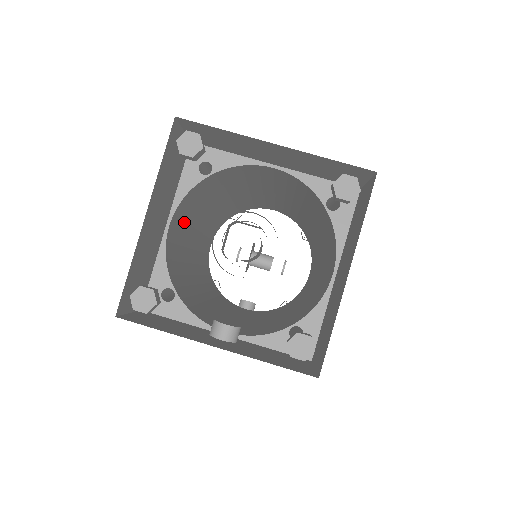
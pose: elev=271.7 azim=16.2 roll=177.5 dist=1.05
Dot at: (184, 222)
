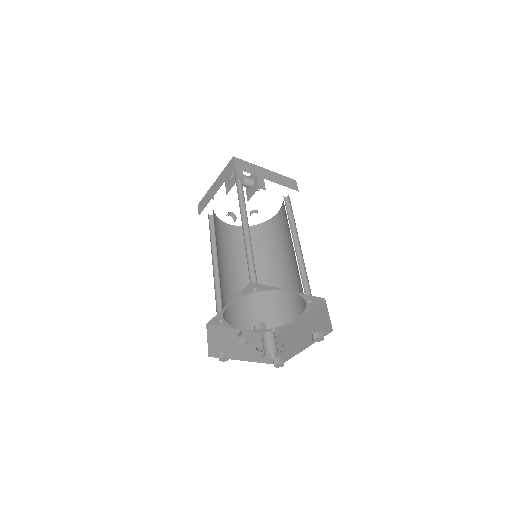
Dot at: occluded
